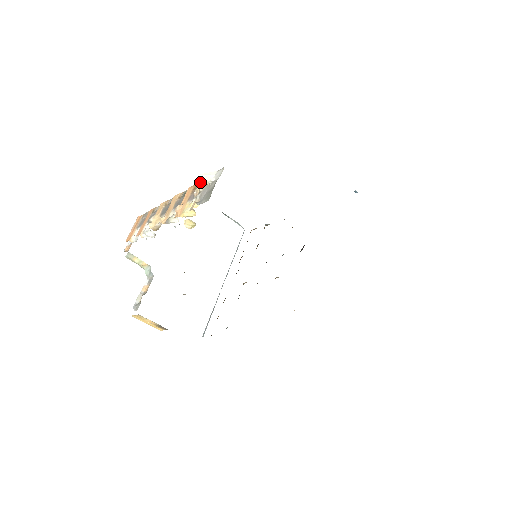
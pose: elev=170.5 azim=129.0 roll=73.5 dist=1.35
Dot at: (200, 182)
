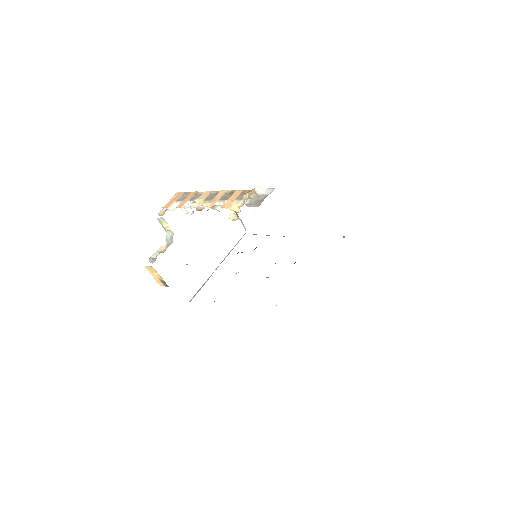
Dot at: (249, 190)
